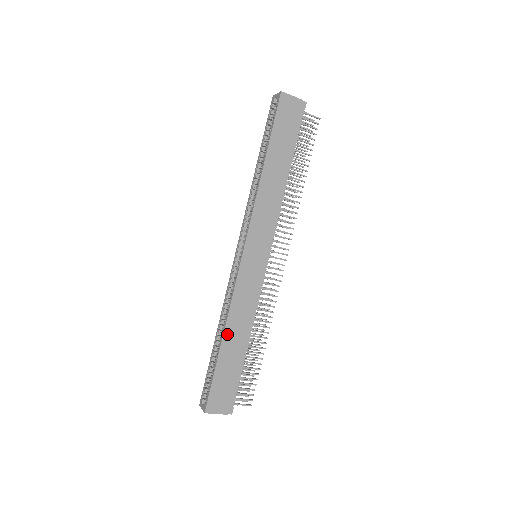
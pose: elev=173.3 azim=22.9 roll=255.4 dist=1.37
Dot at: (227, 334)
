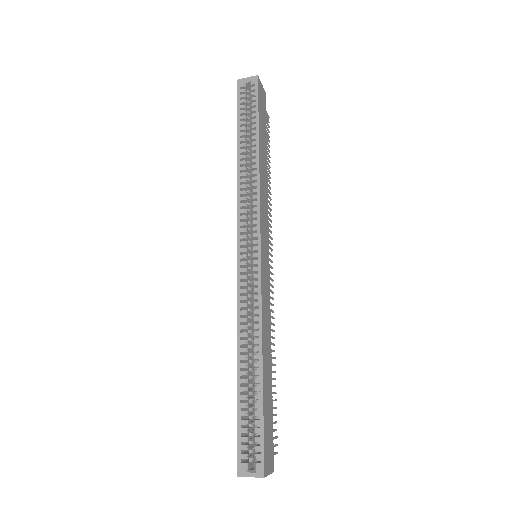
Dot at: (264, 355)
